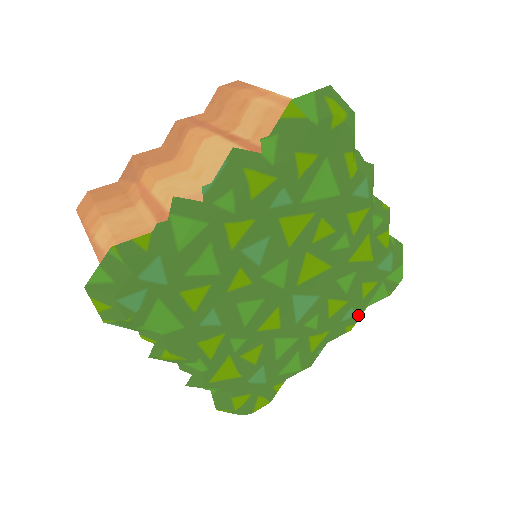
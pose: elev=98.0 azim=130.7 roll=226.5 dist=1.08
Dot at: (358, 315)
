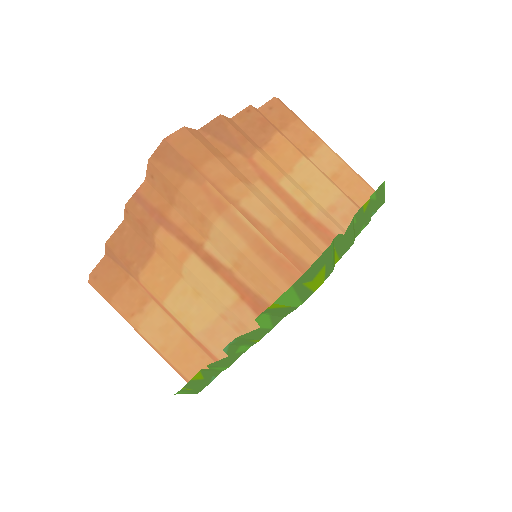
Dot at: occluded
